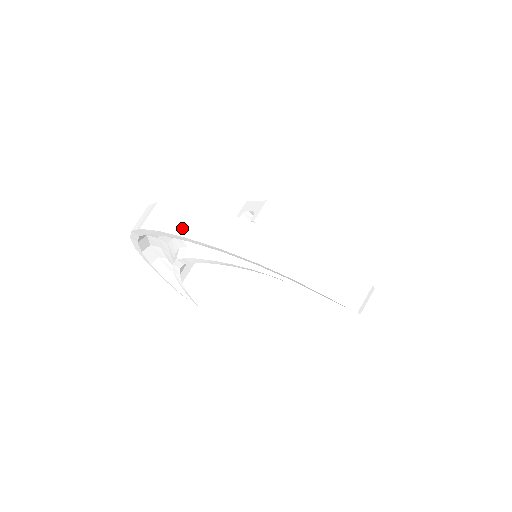
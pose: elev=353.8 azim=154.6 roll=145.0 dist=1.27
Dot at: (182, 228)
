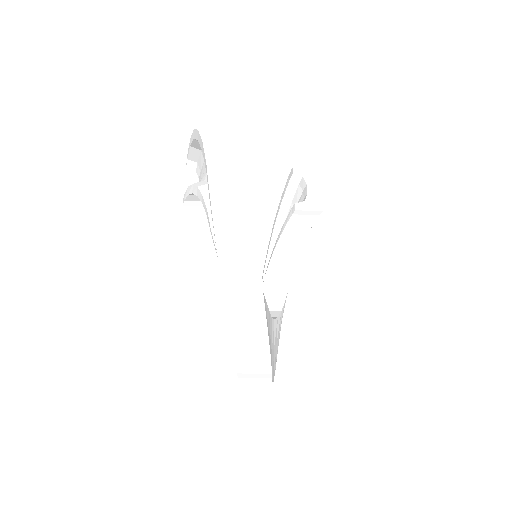
Dot at: (229, 269)
